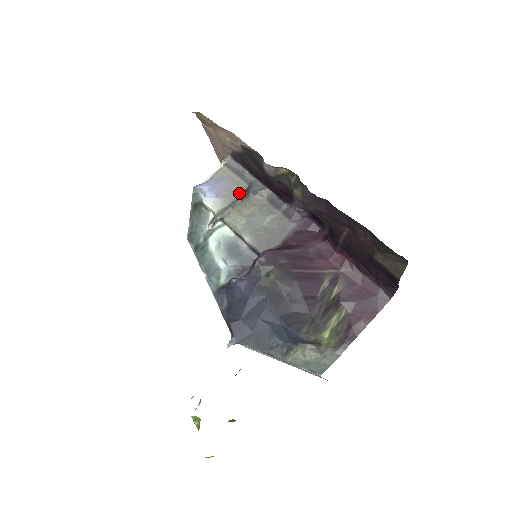
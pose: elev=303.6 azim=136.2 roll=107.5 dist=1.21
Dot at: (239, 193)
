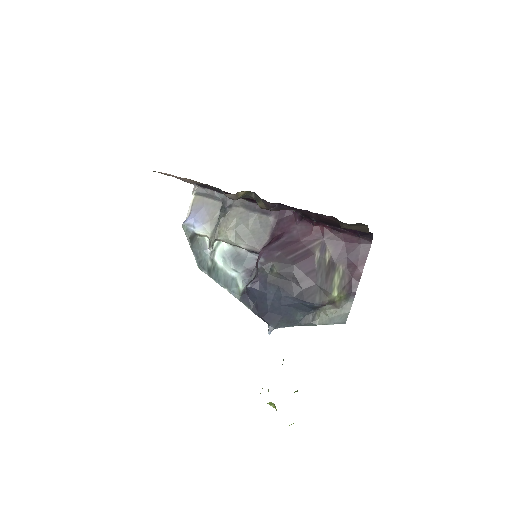
Dot at: (218, 212)
